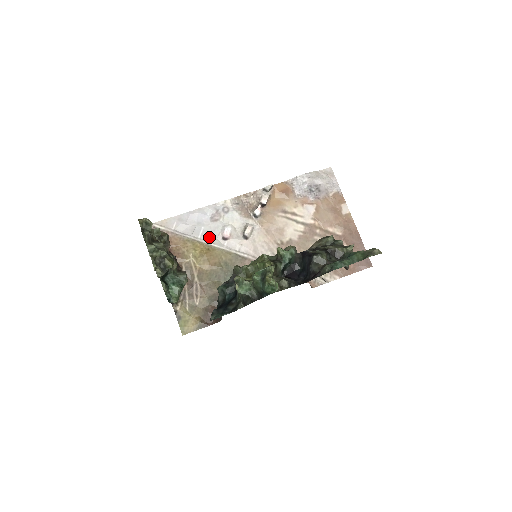
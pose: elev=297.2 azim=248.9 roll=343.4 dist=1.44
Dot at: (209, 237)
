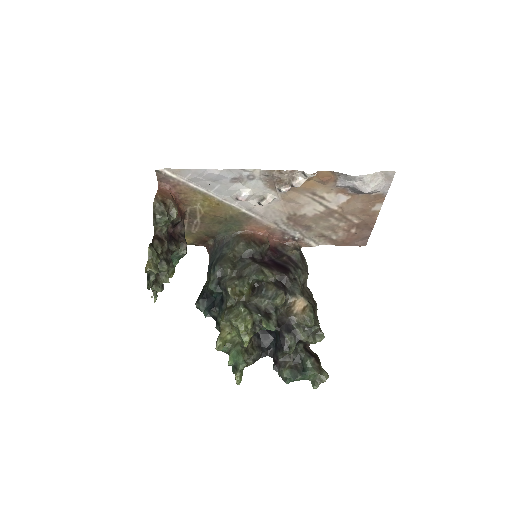
Dot at: (223, 193)
